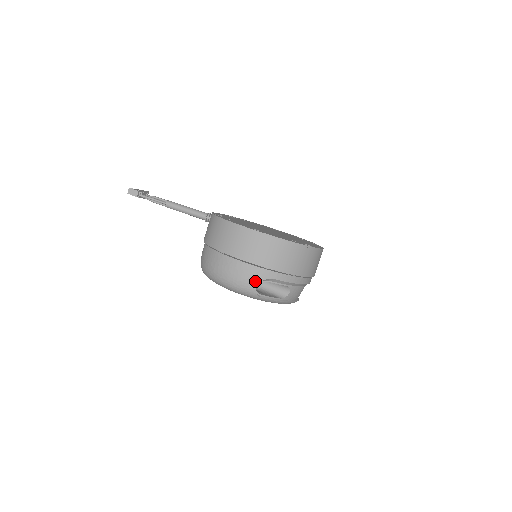
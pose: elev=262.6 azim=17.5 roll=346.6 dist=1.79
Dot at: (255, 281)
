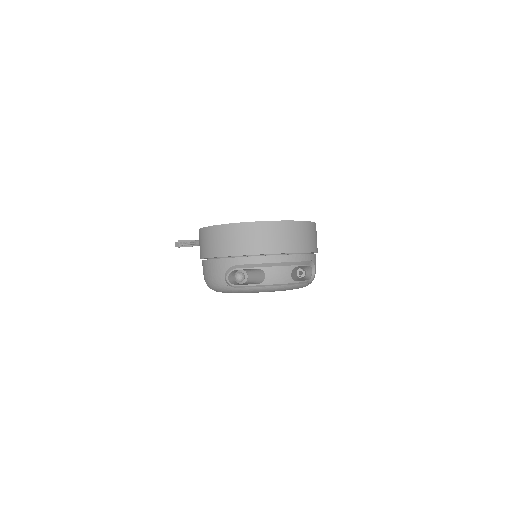
Dot at: (222, 273)
